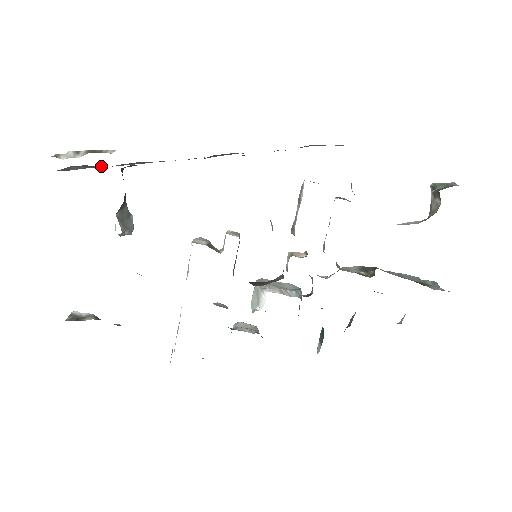
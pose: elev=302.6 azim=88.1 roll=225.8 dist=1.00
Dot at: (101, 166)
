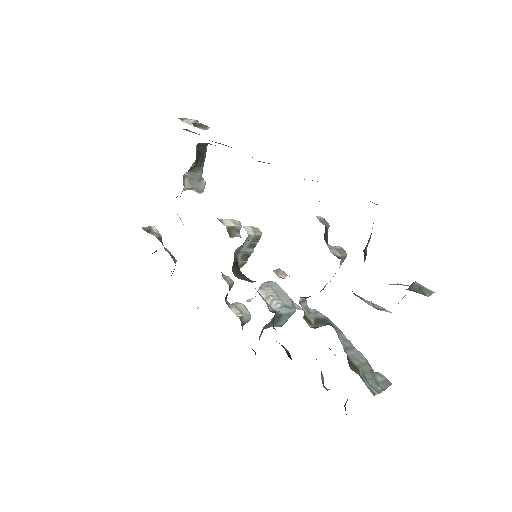
Dot at: occluded
